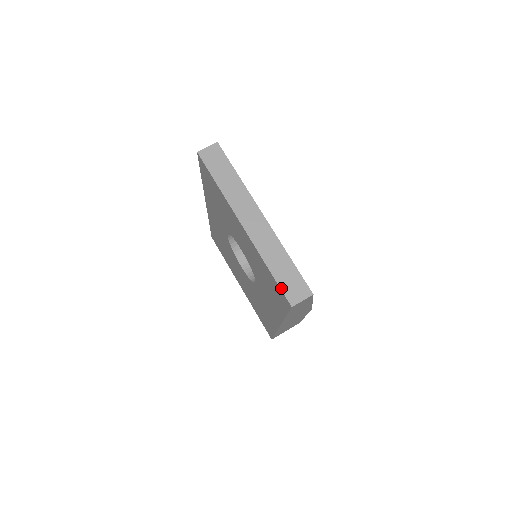
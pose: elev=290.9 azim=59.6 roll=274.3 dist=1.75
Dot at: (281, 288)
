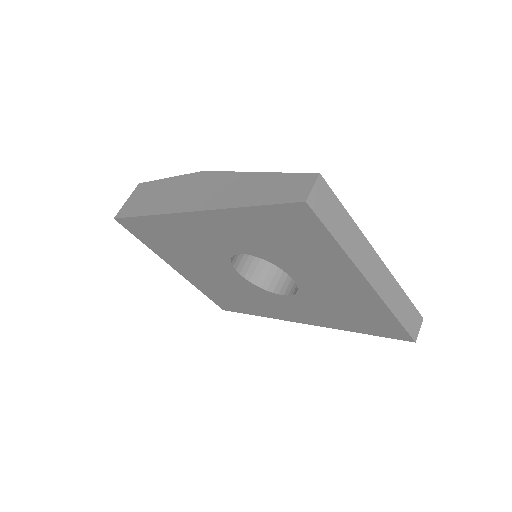
Dot at: (407, 330)
